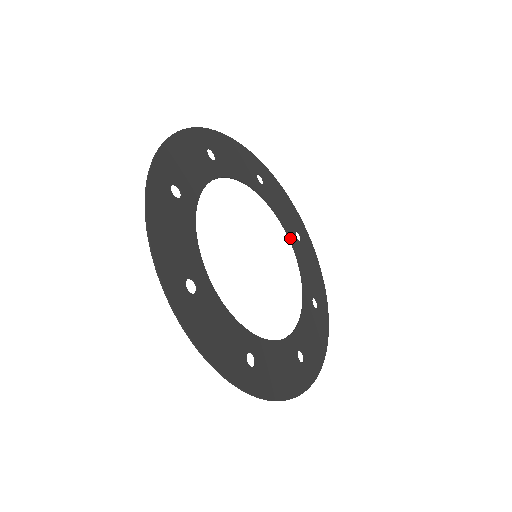
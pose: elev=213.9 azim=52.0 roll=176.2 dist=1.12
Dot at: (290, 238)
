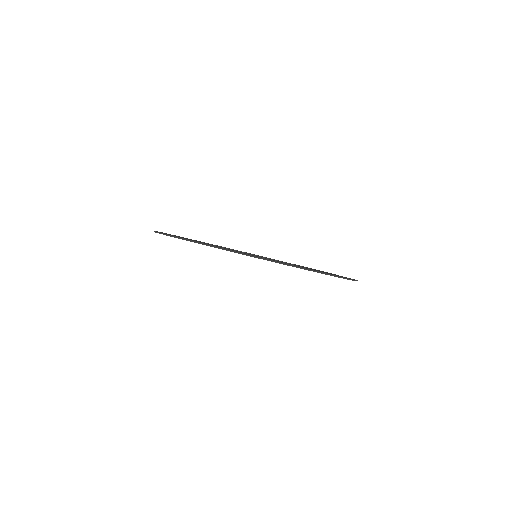
Dot at: (279, 261)
